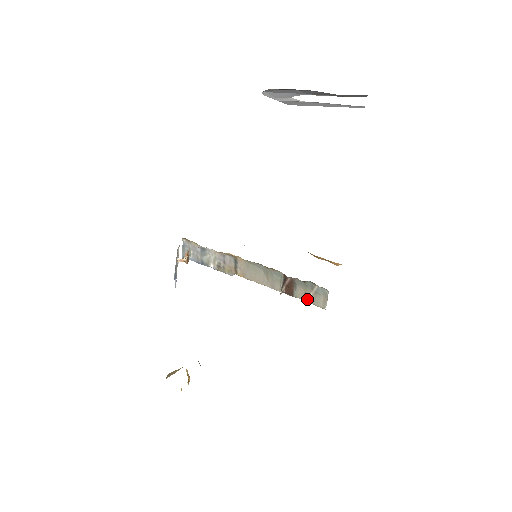
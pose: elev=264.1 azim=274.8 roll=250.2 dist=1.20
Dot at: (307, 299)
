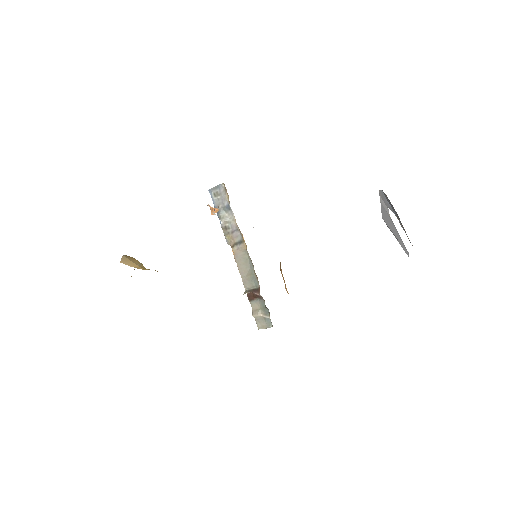
Dot at: (256, 314)
